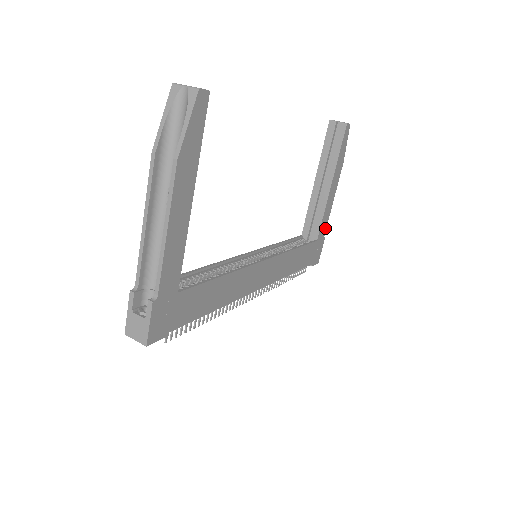
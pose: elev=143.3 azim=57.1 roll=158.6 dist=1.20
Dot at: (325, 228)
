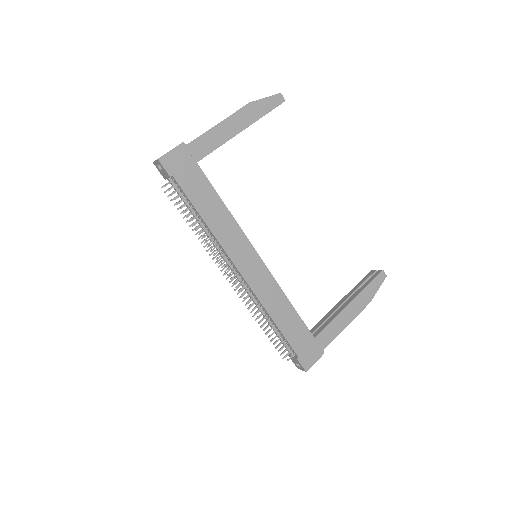
Dot at: (328, 342)
